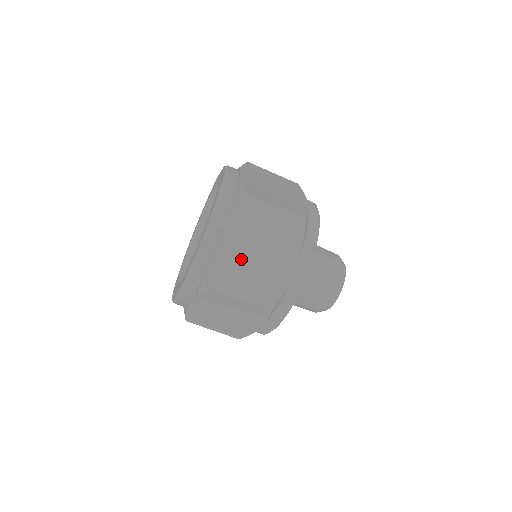
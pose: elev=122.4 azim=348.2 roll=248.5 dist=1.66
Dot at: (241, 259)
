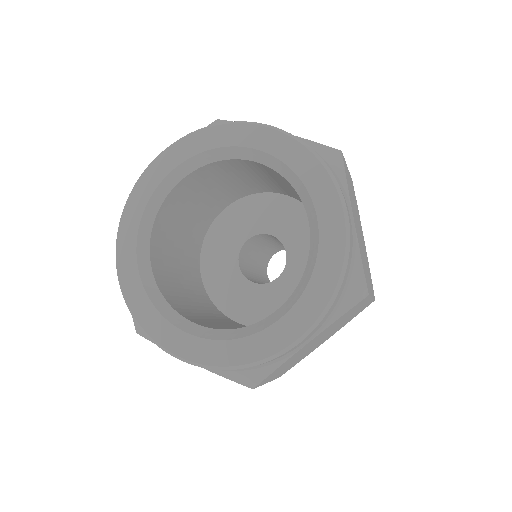
Dot at: occluded
